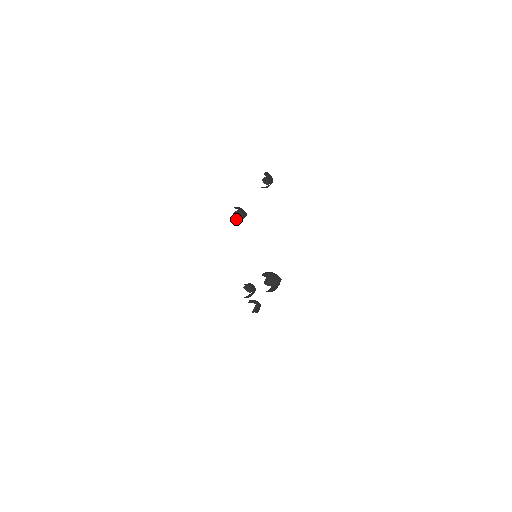
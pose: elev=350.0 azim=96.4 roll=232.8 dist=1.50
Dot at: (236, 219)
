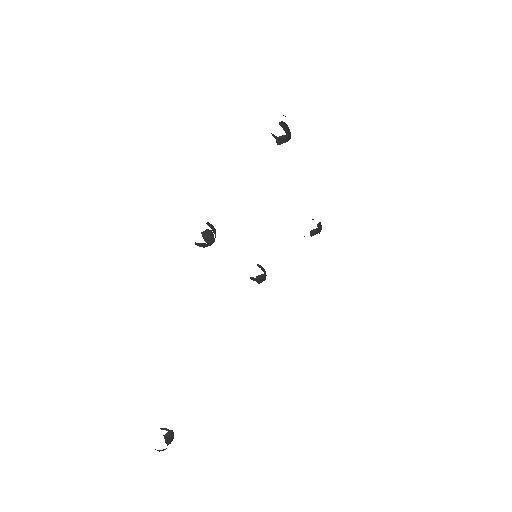
Dot at: (204, 240)
